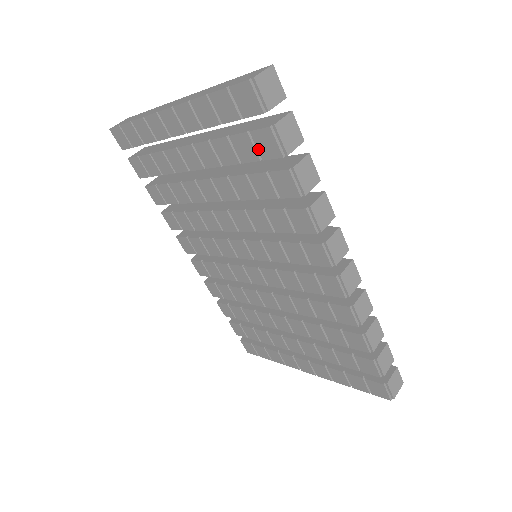
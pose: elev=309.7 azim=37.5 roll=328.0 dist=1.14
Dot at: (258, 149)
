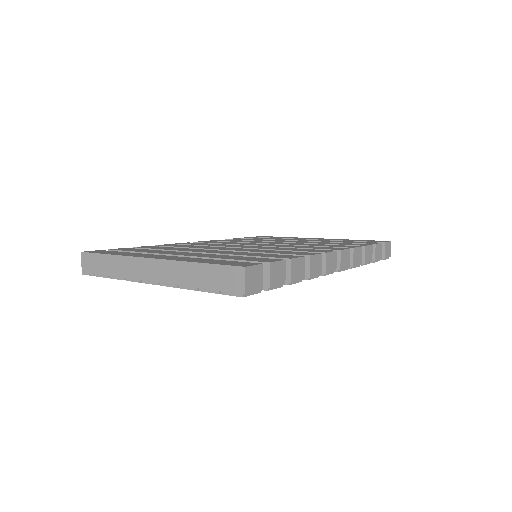
Dot at: occluded
